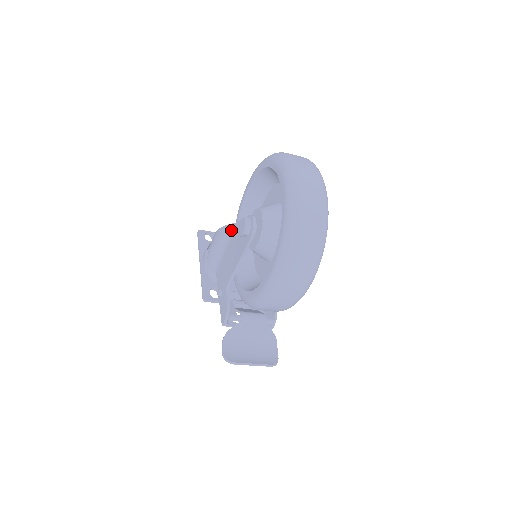
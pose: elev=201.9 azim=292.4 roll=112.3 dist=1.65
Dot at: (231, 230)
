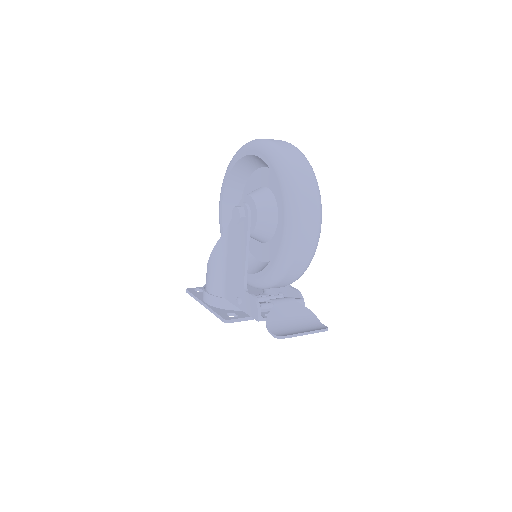
Dot at: (223, 242)
